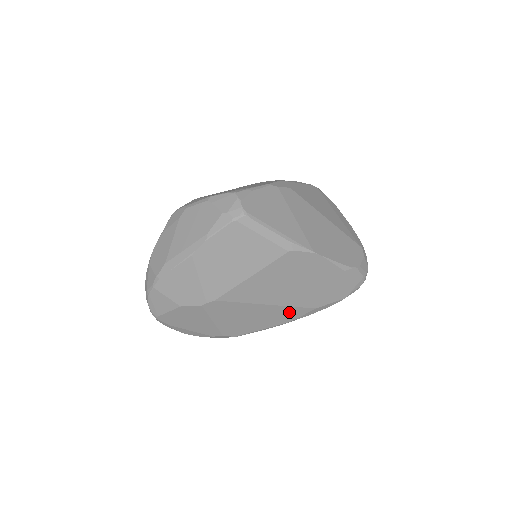
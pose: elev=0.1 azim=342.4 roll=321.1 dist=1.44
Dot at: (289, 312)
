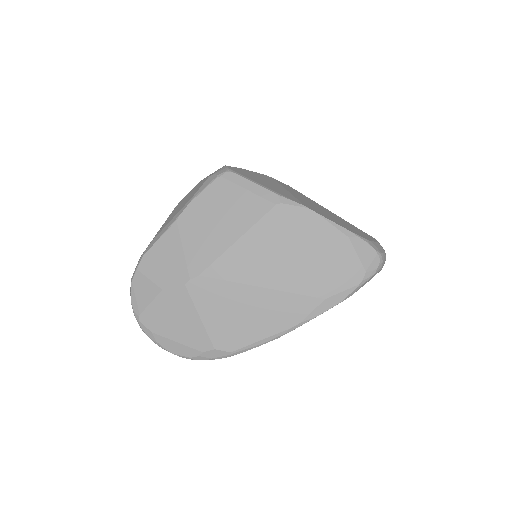
Dot at: (292, 305)
